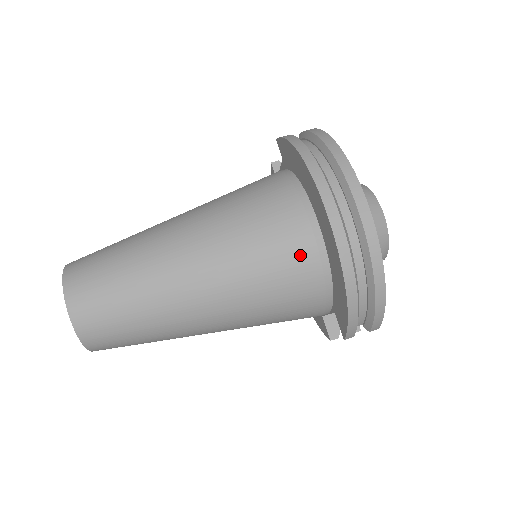
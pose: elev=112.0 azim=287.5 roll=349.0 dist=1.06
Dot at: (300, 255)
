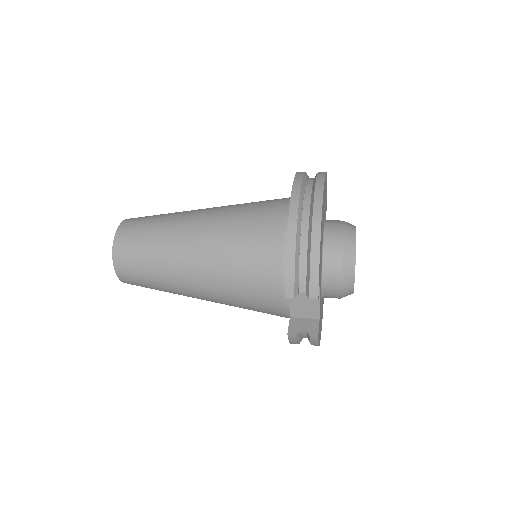
Dot at: (272, 220)
